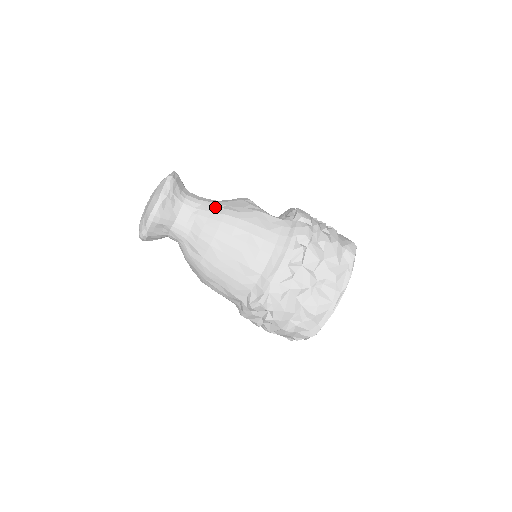
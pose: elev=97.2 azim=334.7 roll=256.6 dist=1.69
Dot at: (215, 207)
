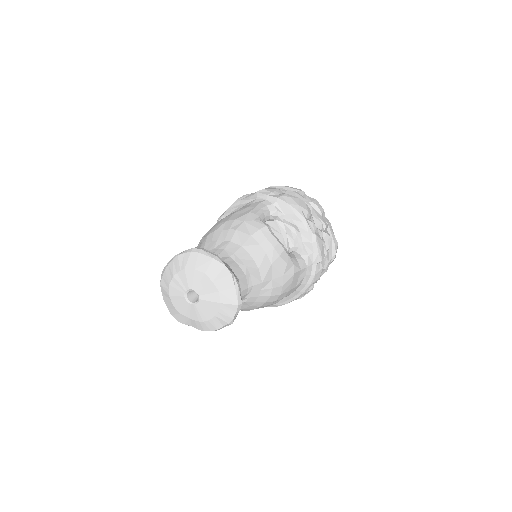
Dot at: (262, 290)
